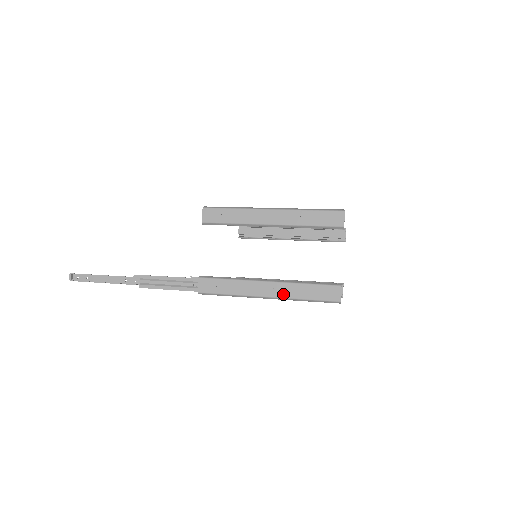
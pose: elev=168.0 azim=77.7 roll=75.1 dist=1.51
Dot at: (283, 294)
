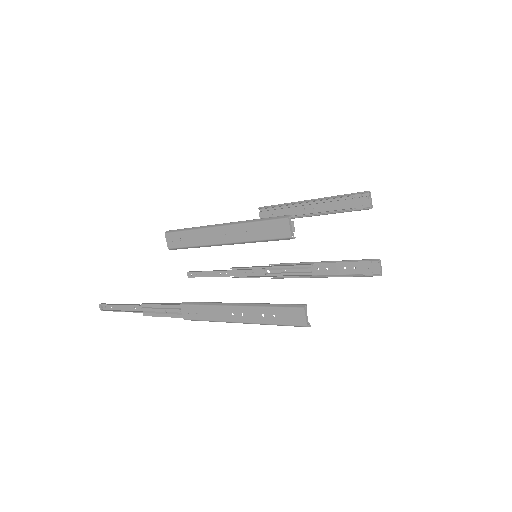
Dot at: (252, 319)
